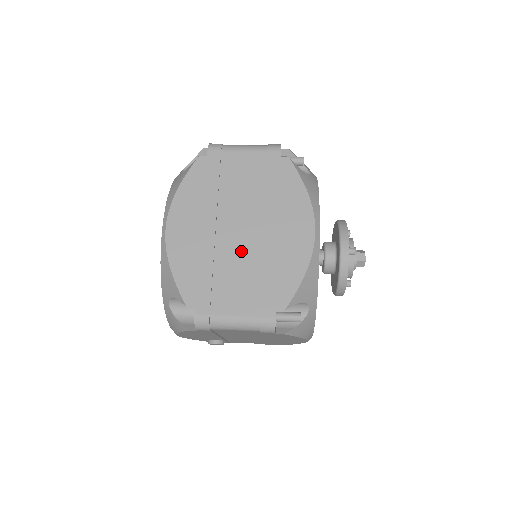
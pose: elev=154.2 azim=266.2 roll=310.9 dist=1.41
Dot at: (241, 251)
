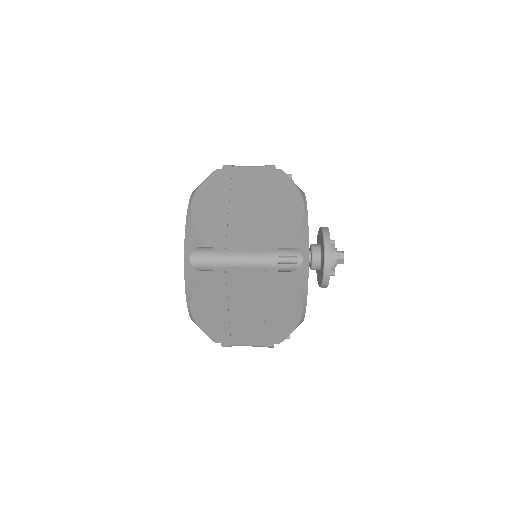
Dot at: (249, 320)
